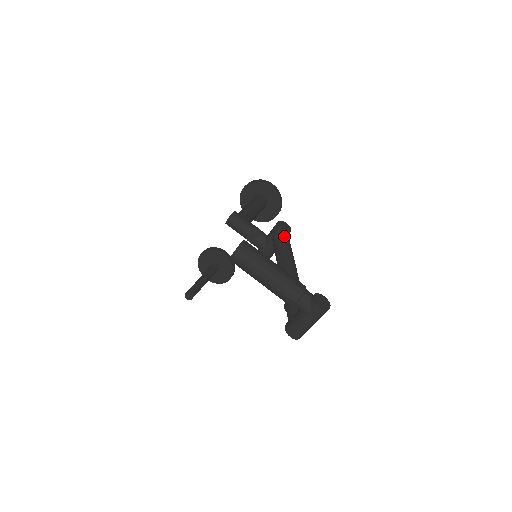
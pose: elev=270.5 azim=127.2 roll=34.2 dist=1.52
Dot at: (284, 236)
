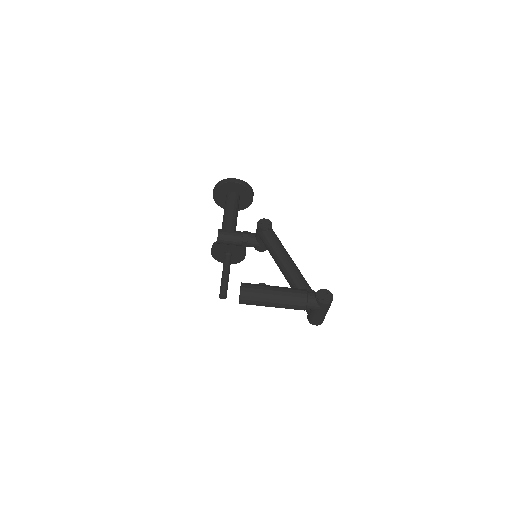
Dot at: (269, 235)
